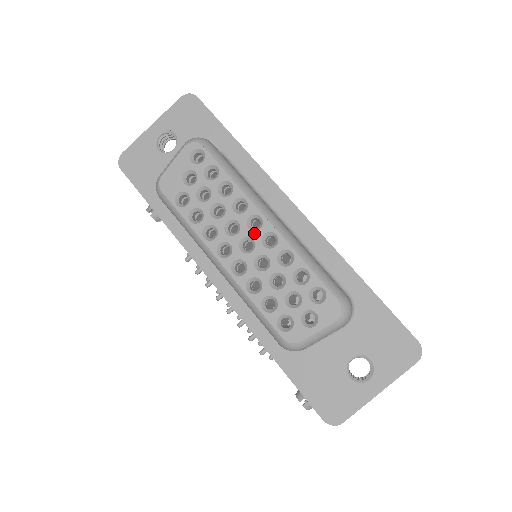
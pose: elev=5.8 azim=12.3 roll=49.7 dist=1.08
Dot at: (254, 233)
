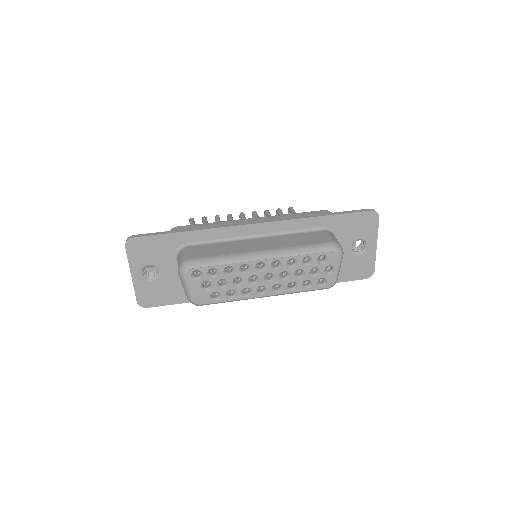
Dot at: (266, 271)
